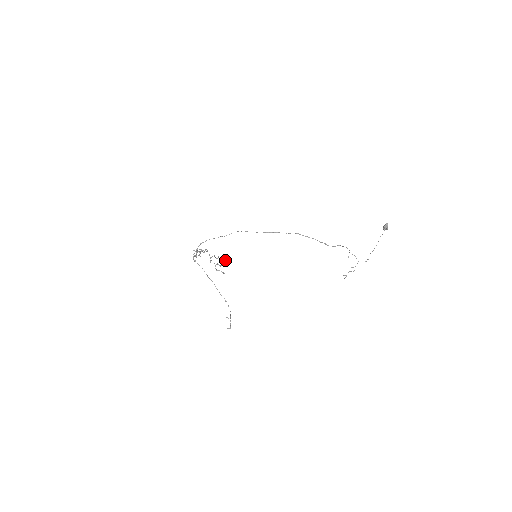
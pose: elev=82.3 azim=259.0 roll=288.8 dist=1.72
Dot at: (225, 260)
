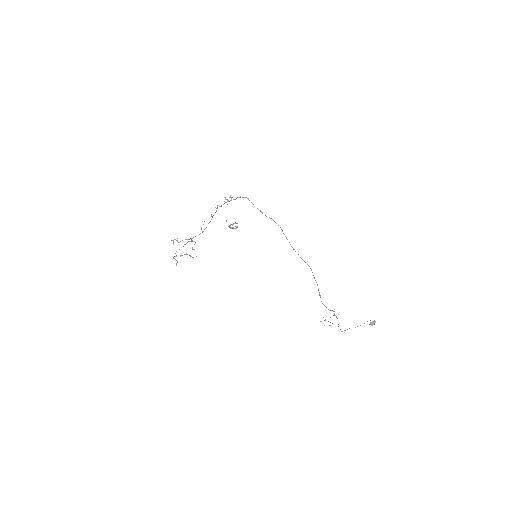
Dot at: occluded
